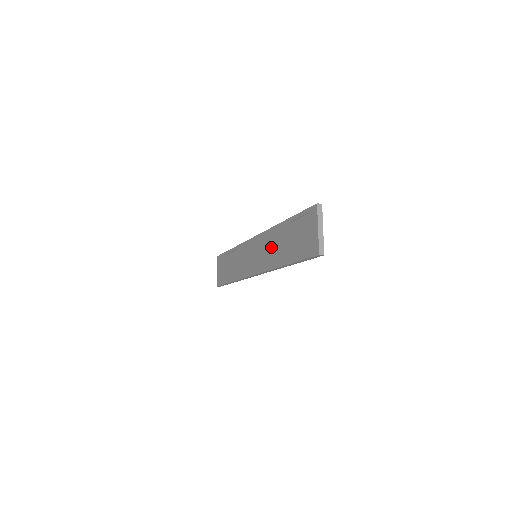
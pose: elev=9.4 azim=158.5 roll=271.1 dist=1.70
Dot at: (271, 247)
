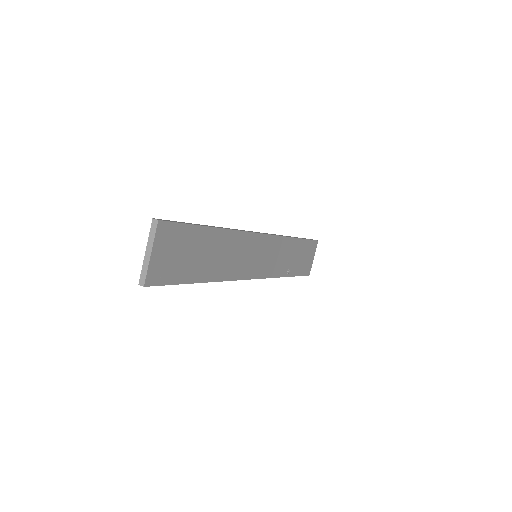
Dot at: occluded
